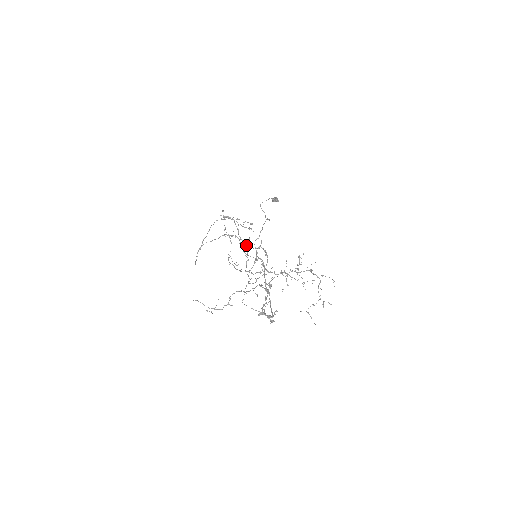
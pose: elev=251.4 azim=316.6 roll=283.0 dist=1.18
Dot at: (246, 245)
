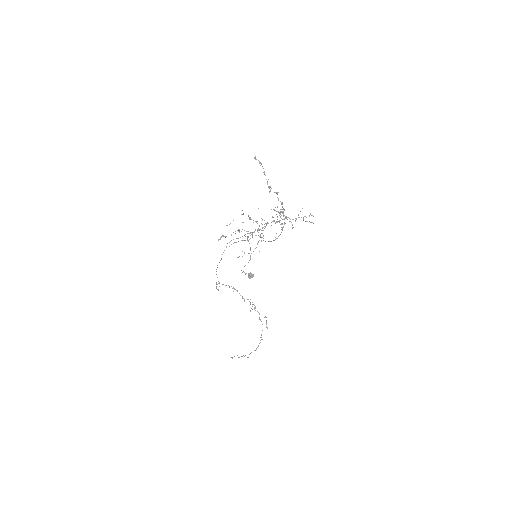
Dot at: occluded
